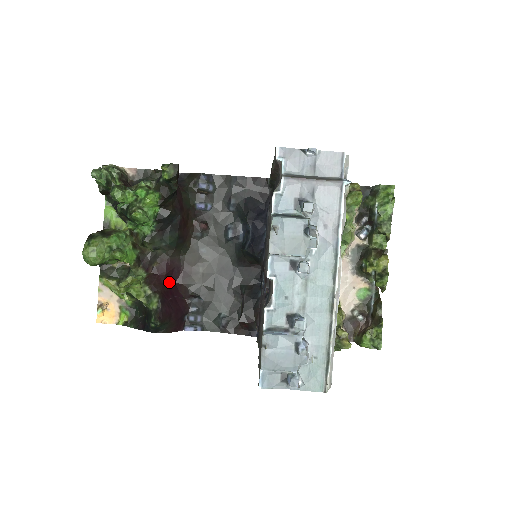
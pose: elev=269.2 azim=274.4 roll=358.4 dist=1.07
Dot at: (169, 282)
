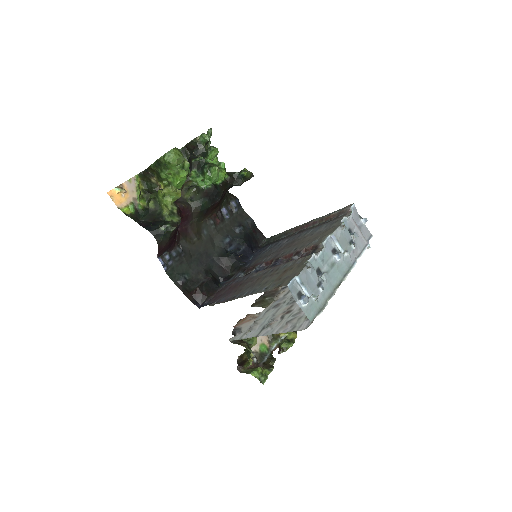
Dot at: occluded
